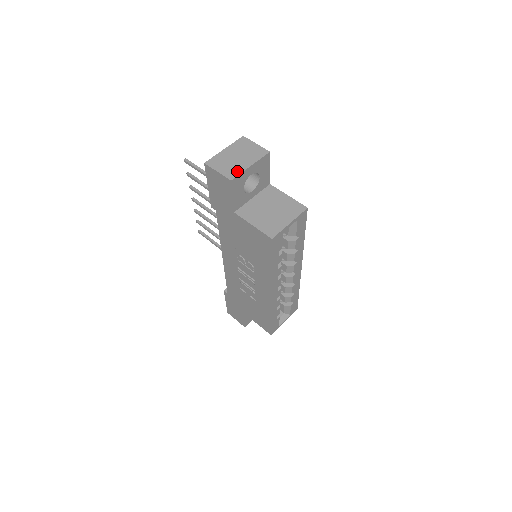
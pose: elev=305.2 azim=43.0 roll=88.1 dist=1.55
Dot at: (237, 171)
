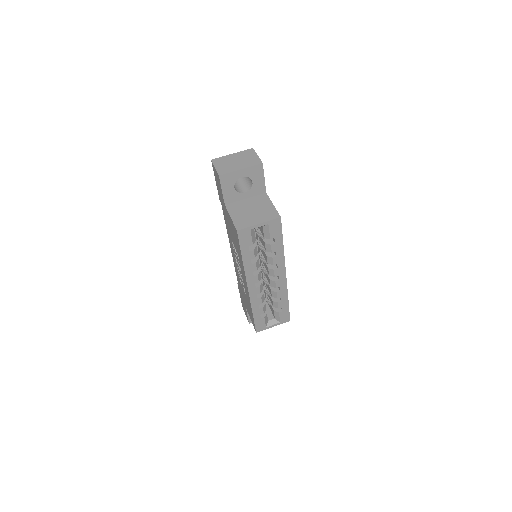
Dot at: (228, 170)
